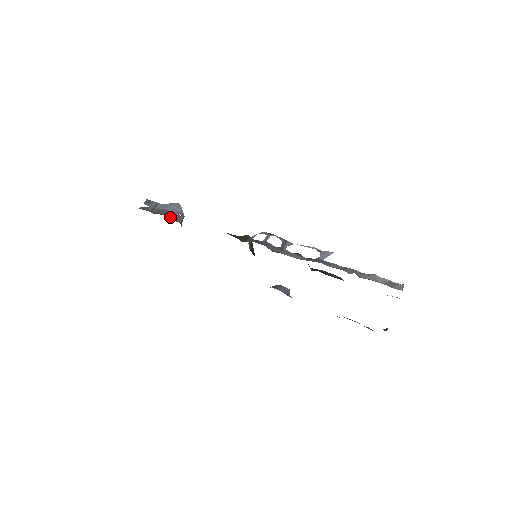
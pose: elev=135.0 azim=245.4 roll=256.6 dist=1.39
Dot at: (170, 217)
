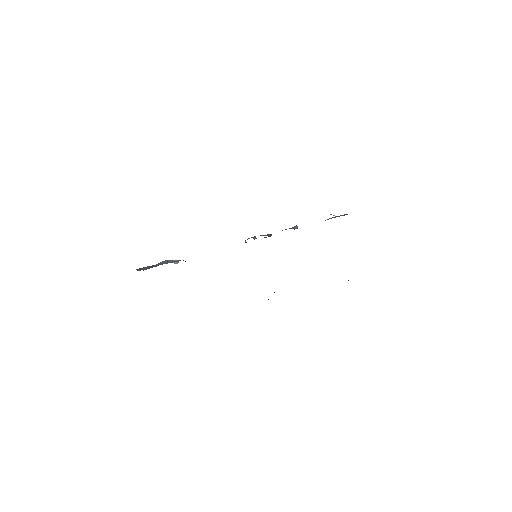
Dot at: occluded
